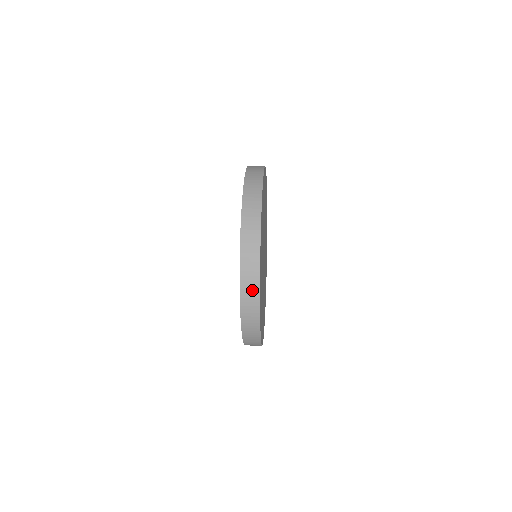
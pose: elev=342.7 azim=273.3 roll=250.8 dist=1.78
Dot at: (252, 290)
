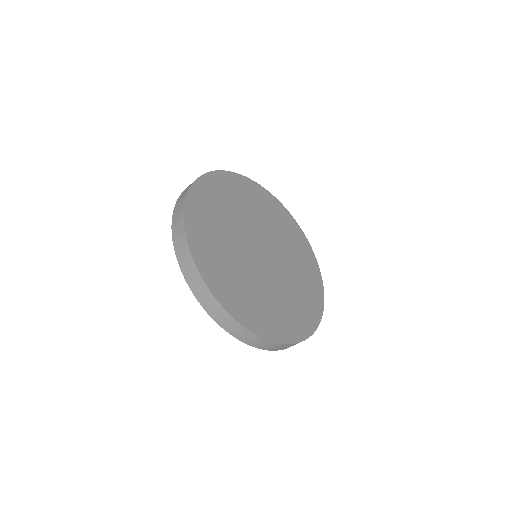
Dot at: occluded
